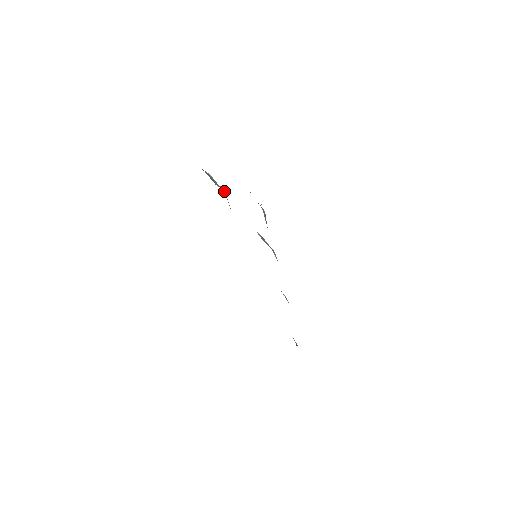
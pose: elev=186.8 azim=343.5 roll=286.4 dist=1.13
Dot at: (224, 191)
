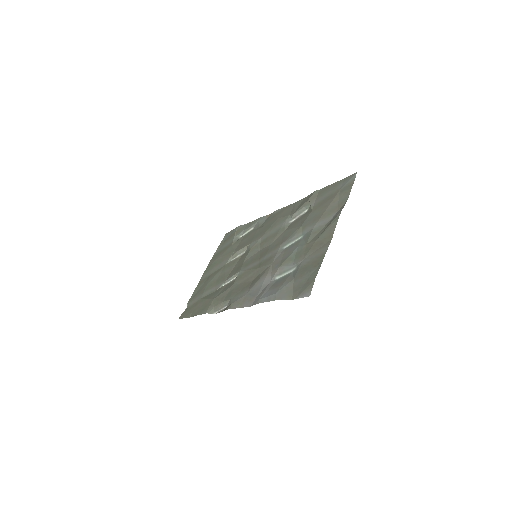
Dot at: (288, 219)
